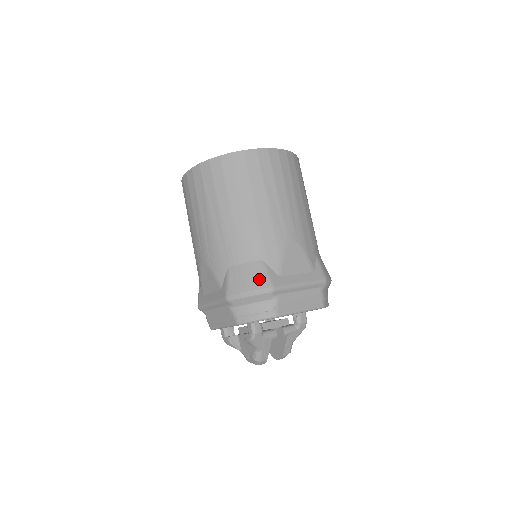
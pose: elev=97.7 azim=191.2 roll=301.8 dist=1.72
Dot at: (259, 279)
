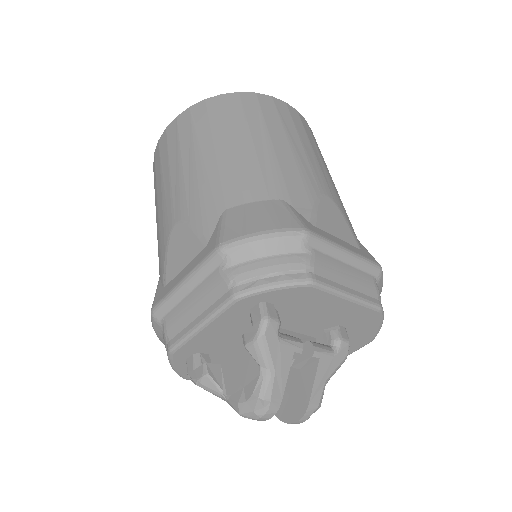
Dot at: (281, 218)
